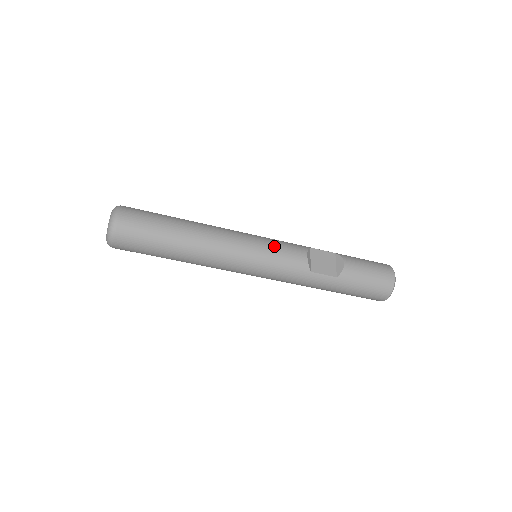
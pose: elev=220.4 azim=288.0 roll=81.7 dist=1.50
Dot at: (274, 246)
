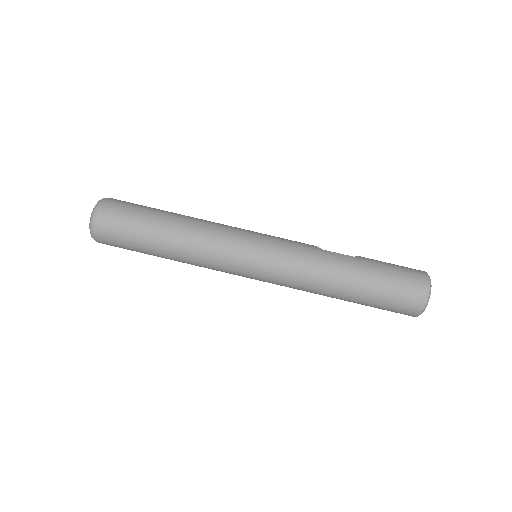
Dot at: occluded
